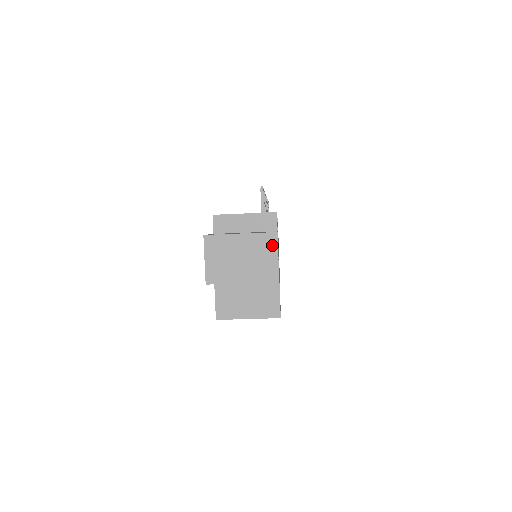
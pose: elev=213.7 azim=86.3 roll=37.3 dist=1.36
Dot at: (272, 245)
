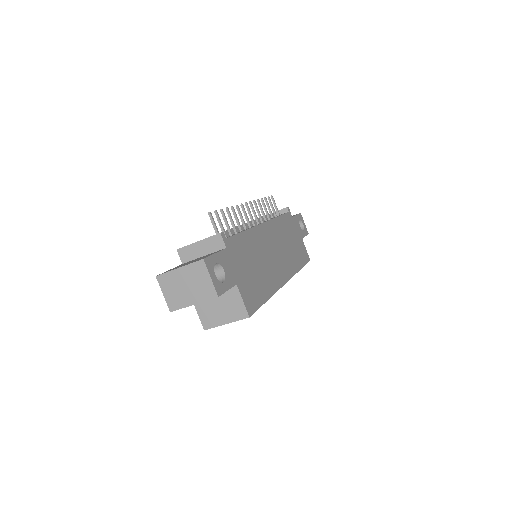
Dot at: (203, 270)
